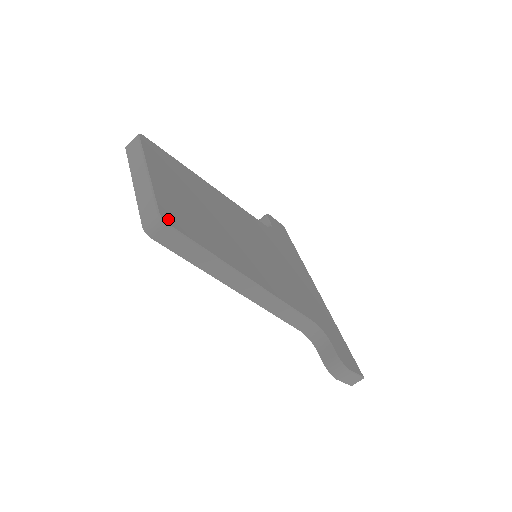
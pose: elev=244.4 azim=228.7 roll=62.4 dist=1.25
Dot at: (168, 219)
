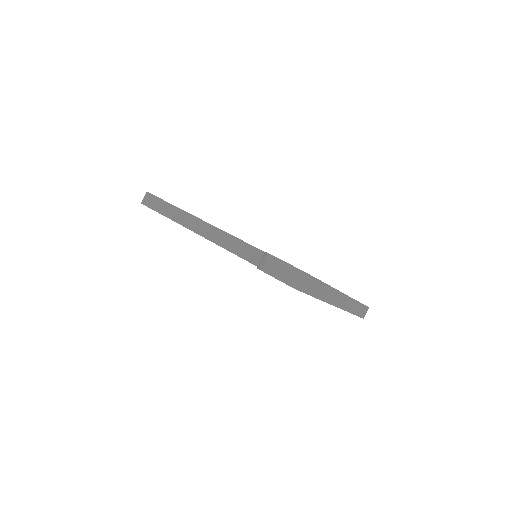
Dot at: occluded
